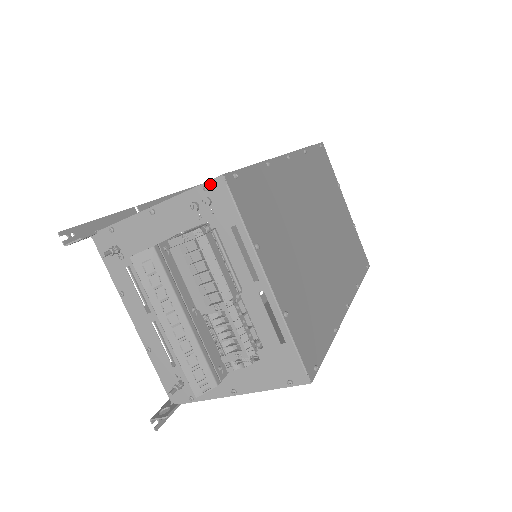
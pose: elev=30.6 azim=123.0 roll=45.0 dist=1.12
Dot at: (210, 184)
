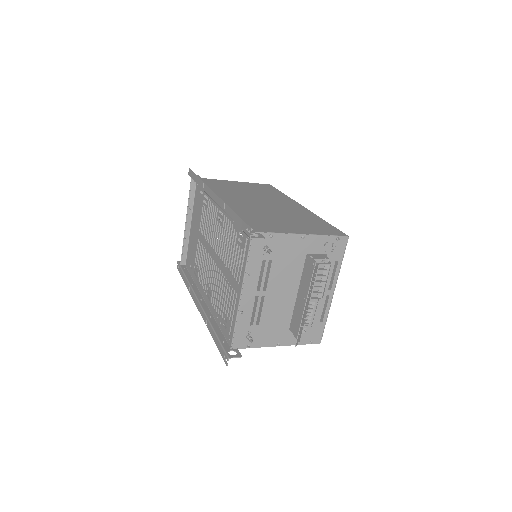
Dot at: (341, 238)
